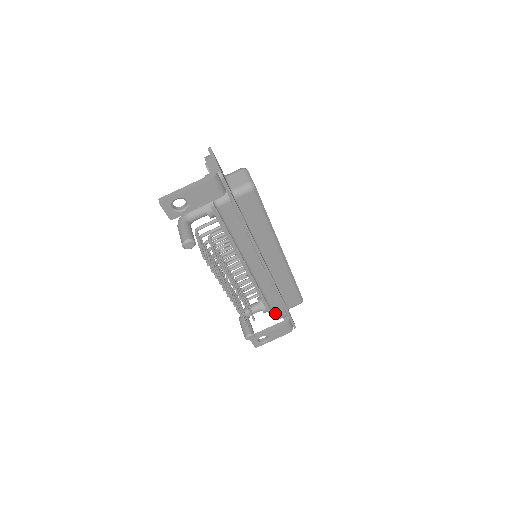
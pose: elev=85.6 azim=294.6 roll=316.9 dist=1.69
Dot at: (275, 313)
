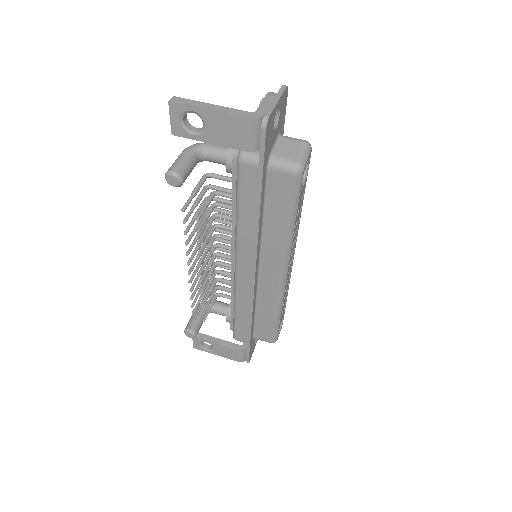
Dot at: (236, 331)
